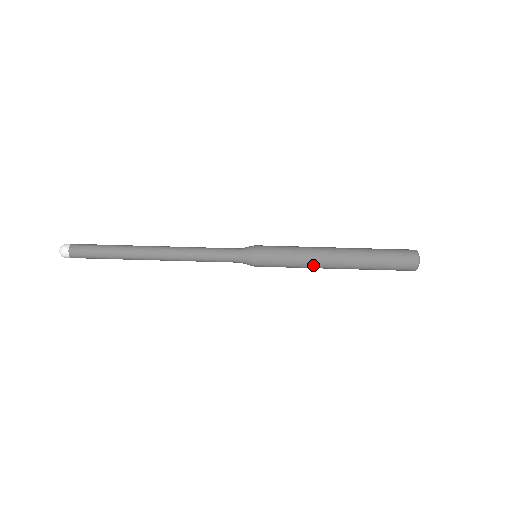
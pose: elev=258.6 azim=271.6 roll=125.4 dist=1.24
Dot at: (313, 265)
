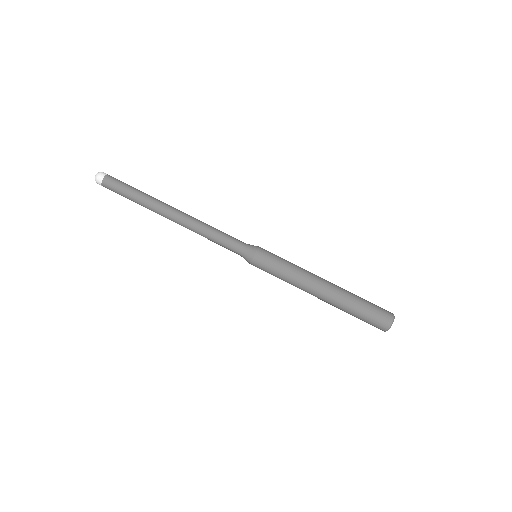
Dot at: (300, 286)
